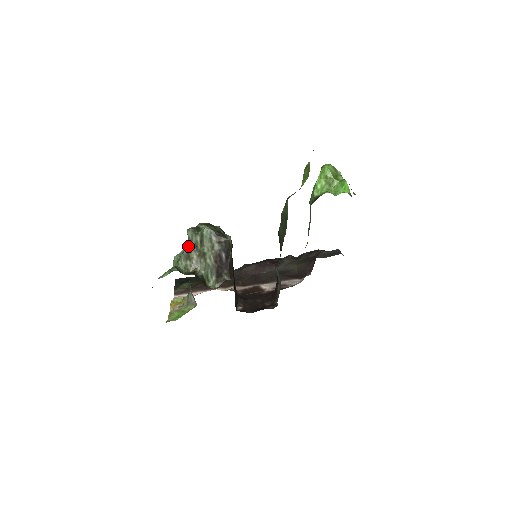
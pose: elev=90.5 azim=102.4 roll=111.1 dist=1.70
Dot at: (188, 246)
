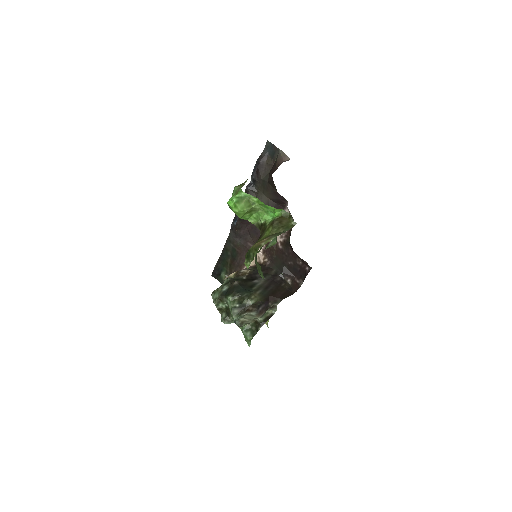
Dot at: occluded
